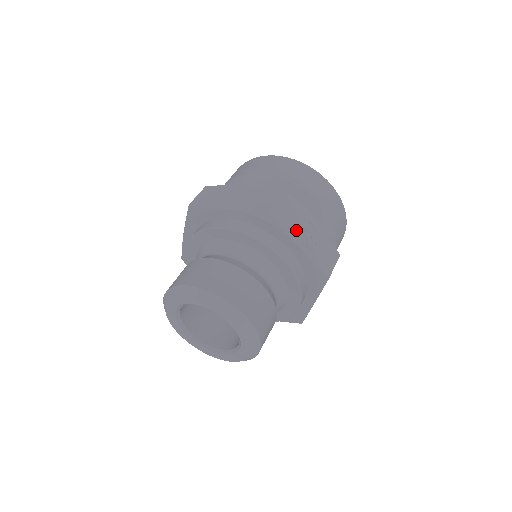
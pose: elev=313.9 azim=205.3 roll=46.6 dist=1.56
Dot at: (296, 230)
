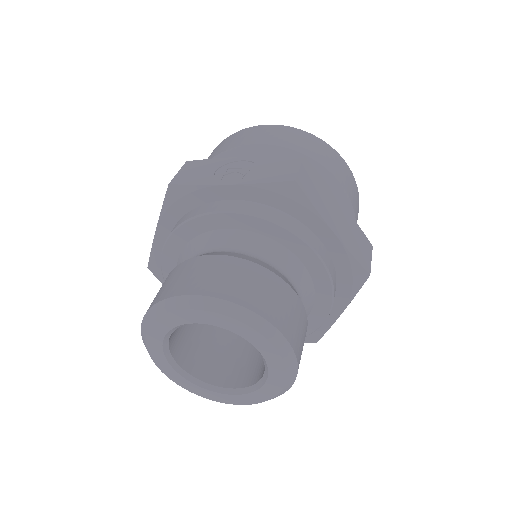
Dot at: (219, 176)
